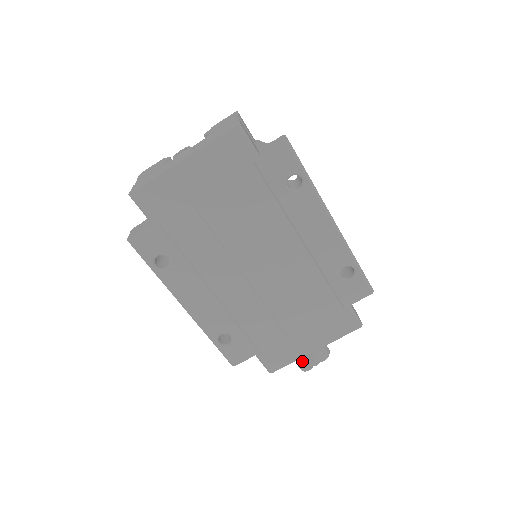
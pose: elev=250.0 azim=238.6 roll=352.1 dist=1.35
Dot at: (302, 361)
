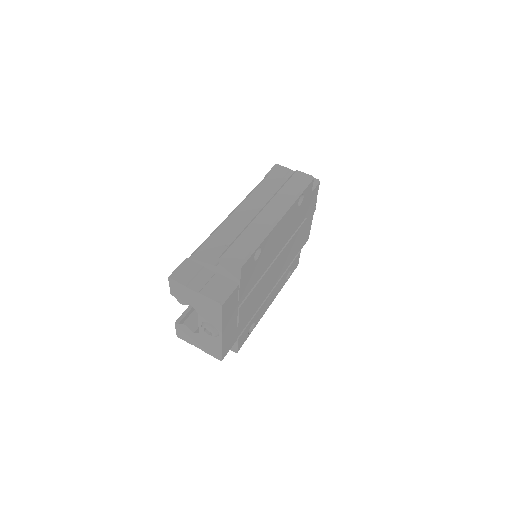
Dot at: occluded
